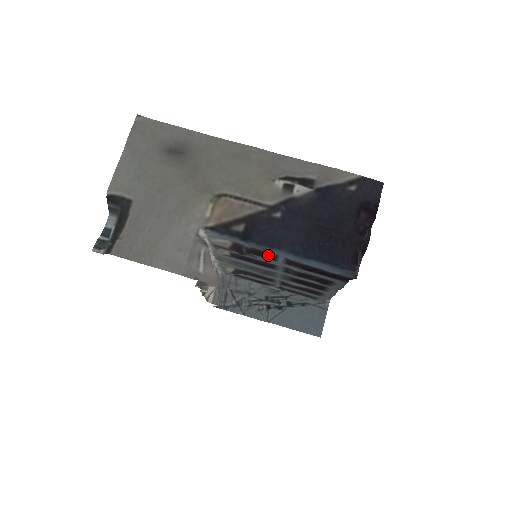
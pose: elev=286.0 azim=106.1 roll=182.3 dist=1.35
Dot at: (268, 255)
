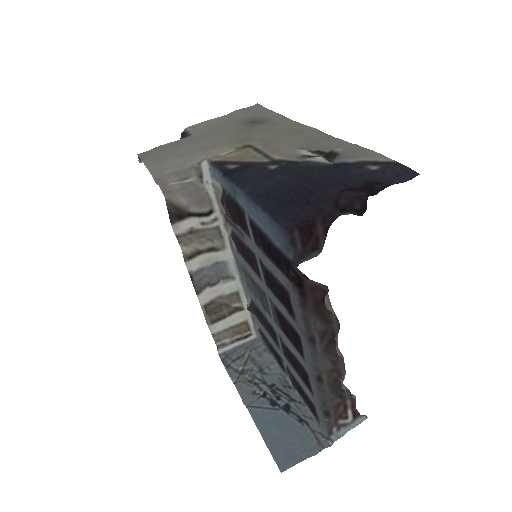
Dot at: (241, 215)
